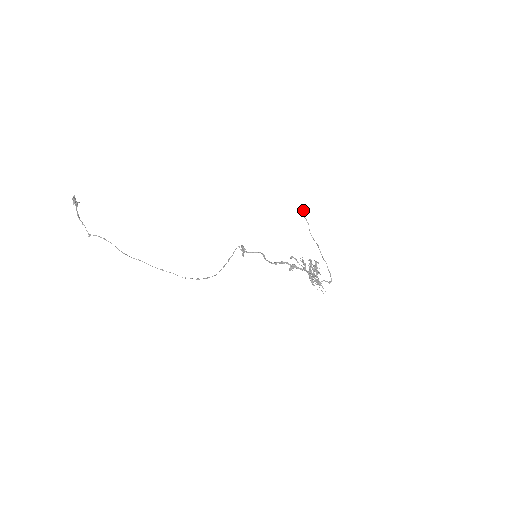
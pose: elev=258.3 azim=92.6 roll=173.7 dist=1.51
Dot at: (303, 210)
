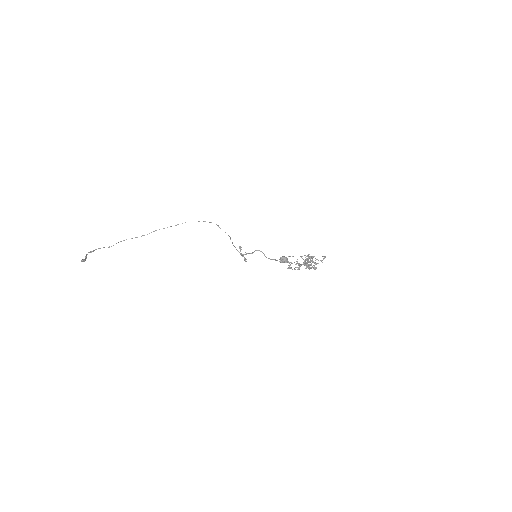
Dot at: occluded
